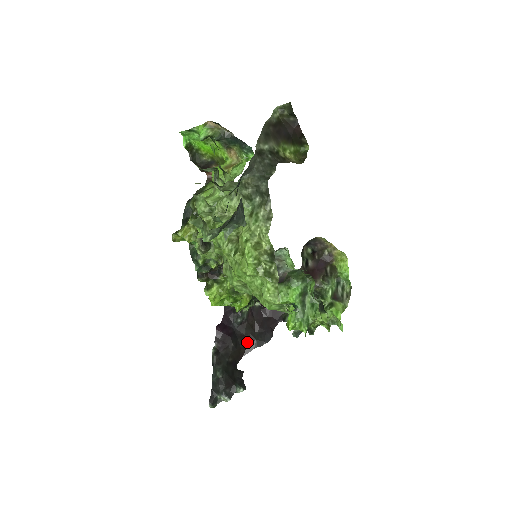
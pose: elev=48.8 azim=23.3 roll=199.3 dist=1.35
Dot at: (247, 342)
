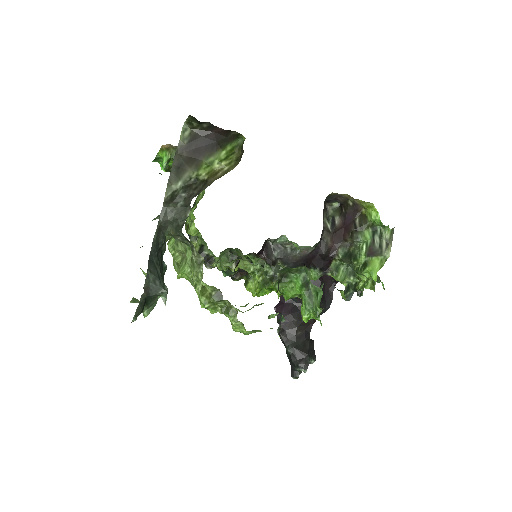
Dot at: occluded
